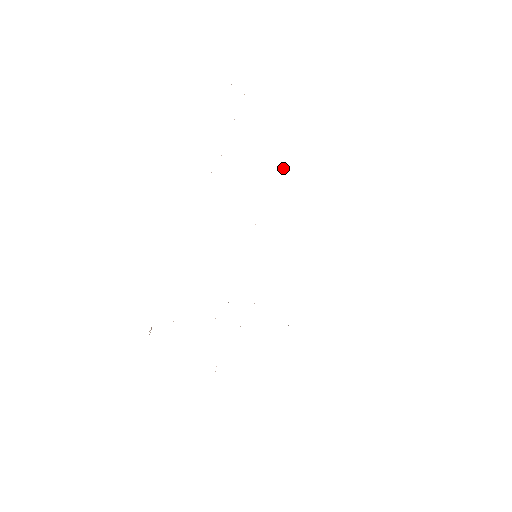
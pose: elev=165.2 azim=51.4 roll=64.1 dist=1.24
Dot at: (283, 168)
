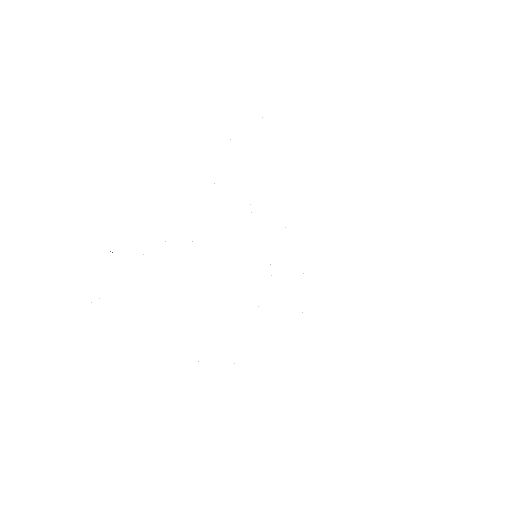
Dot at: occluded
